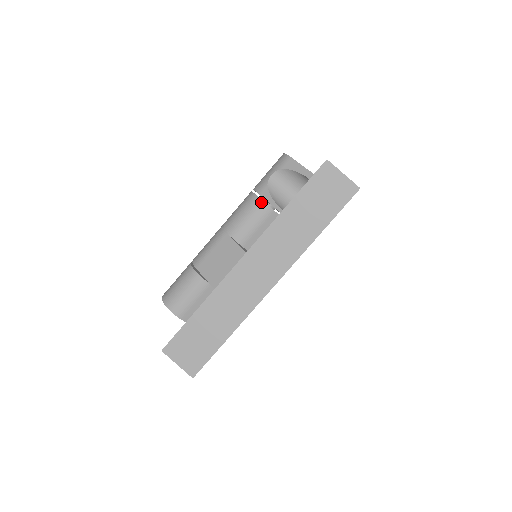
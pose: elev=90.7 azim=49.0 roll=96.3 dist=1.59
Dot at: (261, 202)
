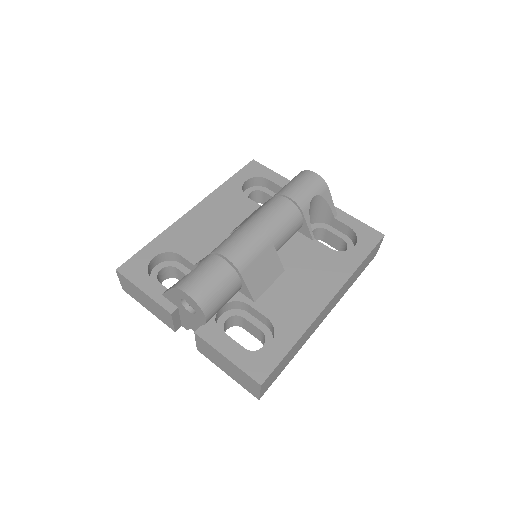
Dot at: (302, 221)
